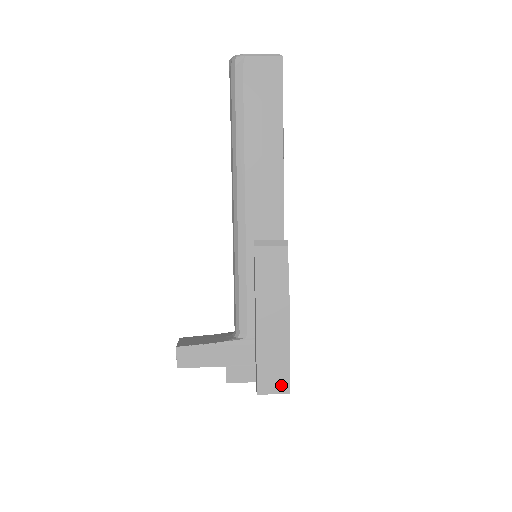
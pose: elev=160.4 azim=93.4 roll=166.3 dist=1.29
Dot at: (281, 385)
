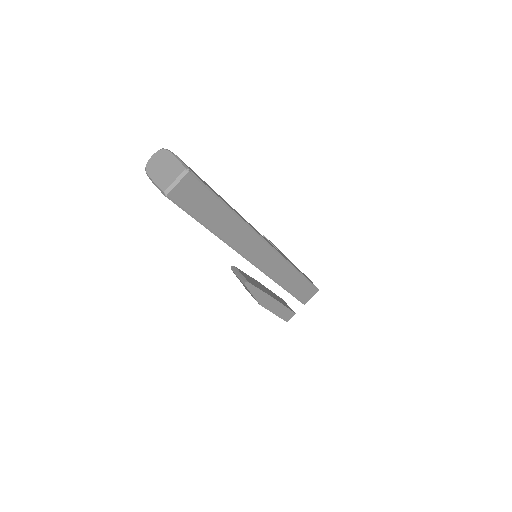
Dot at: occluded
